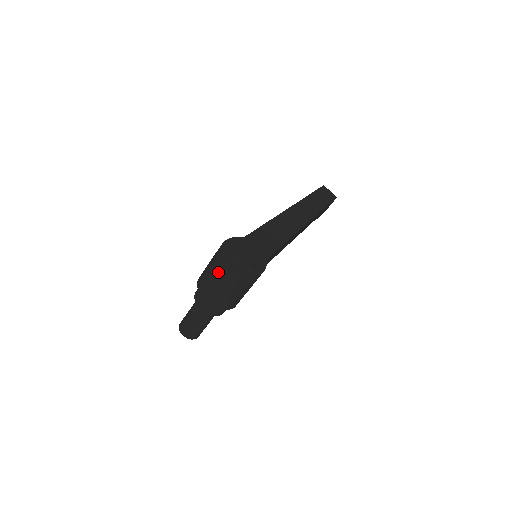
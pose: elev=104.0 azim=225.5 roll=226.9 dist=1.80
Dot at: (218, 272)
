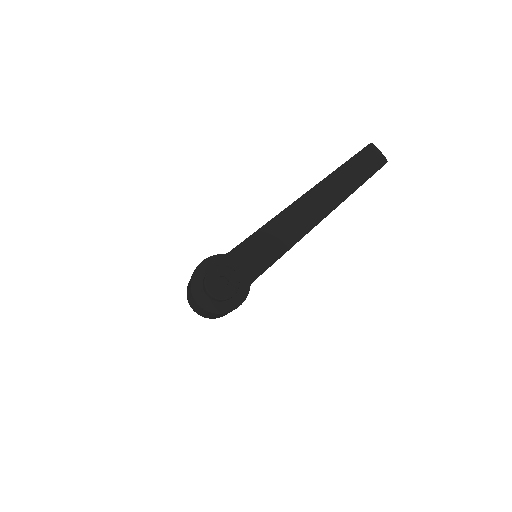
Dot at: (192, 299)
